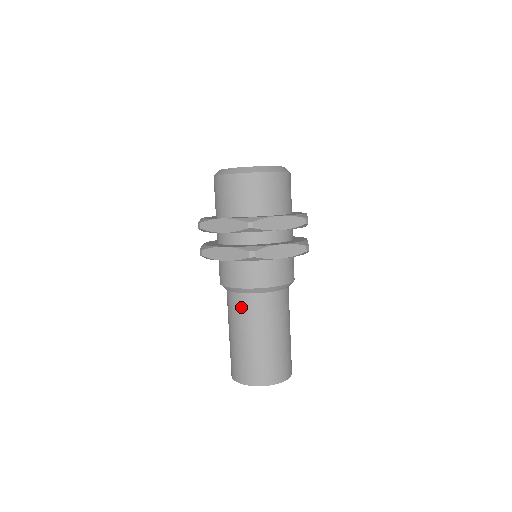
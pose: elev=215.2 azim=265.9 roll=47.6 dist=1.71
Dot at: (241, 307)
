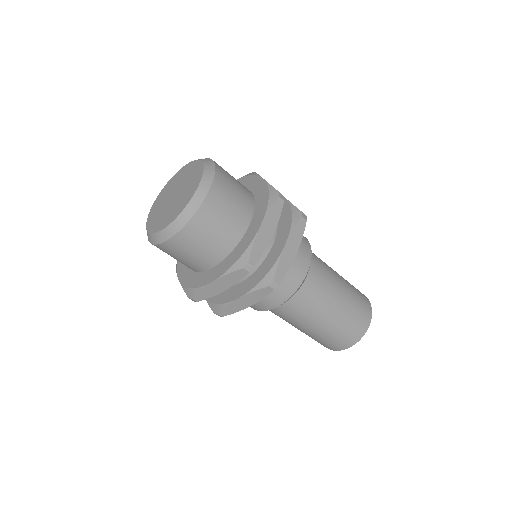
Dot at: occluded
